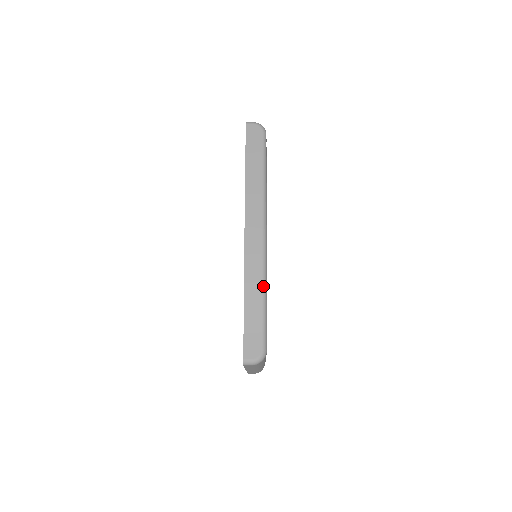
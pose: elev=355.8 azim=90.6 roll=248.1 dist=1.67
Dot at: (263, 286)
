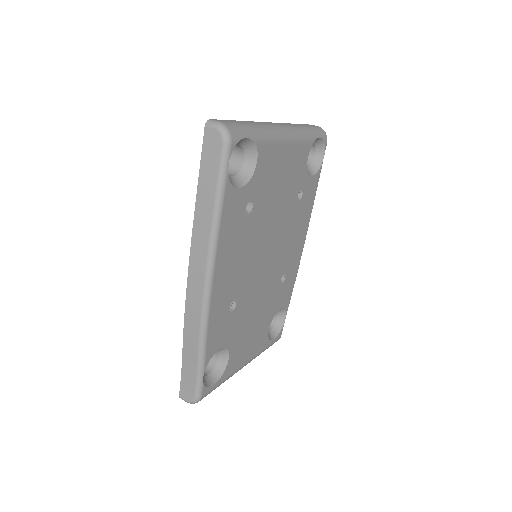
Dot at: (200, 343)
